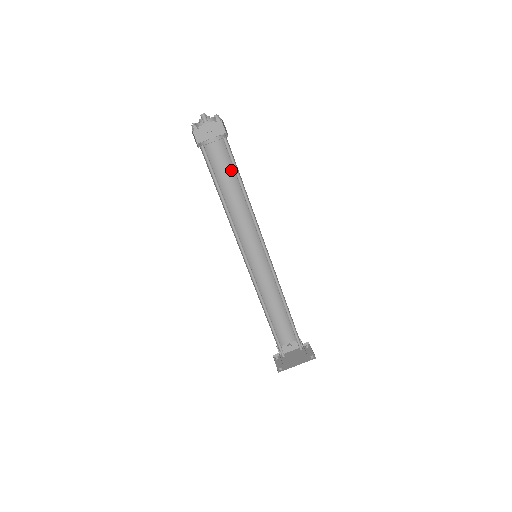
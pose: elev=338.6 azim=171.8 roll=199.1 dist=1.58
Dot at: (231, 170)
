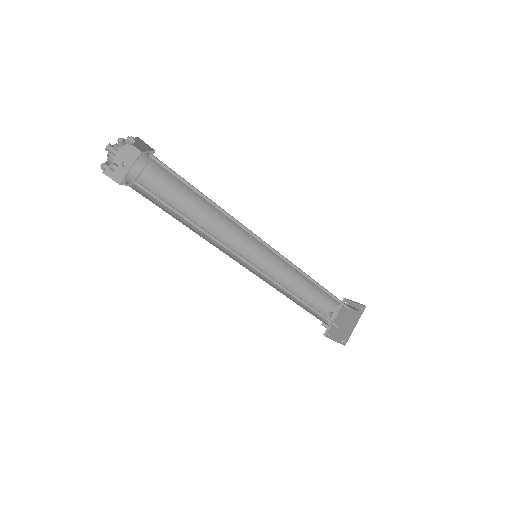
Dot at: (174, 188)
